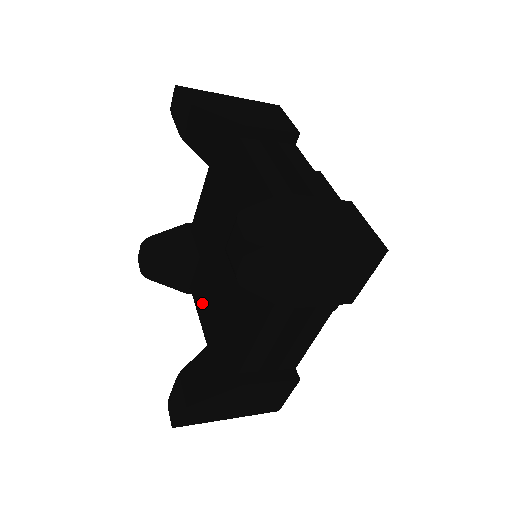
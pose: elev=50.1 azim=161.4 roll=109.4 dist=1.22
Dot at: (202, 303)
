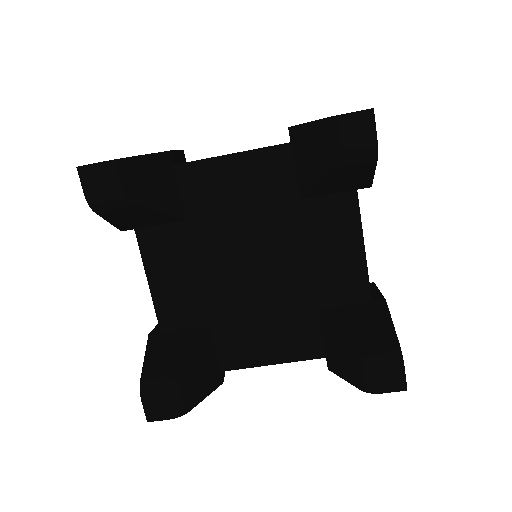
Dot at: (166, 270)
